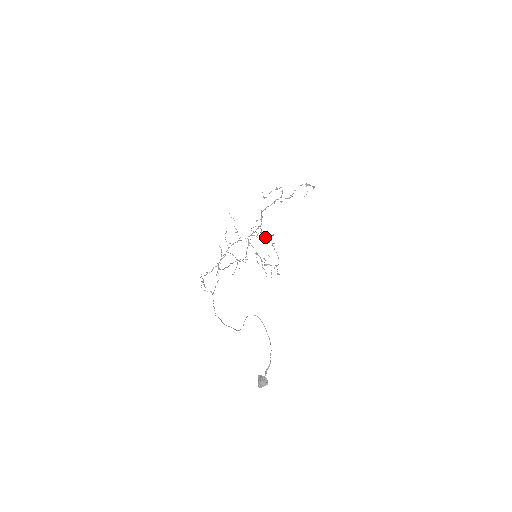
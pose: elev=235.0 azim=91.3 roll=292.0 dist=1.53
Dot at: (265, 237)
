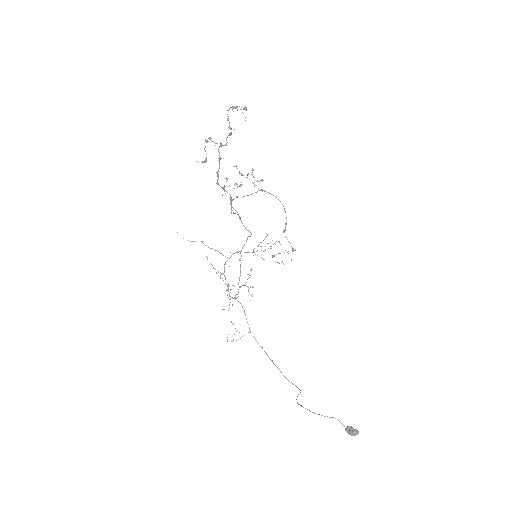
Dot at: occluded
